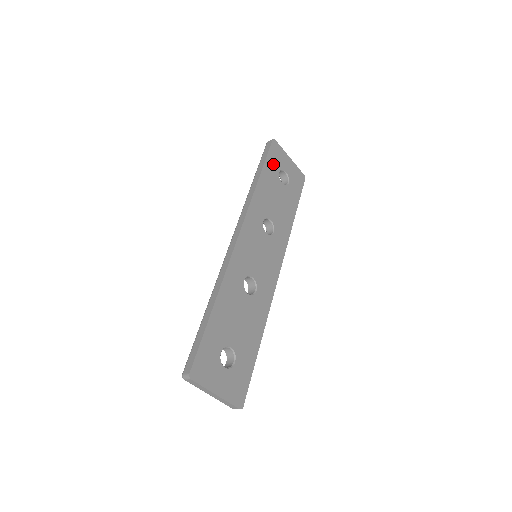
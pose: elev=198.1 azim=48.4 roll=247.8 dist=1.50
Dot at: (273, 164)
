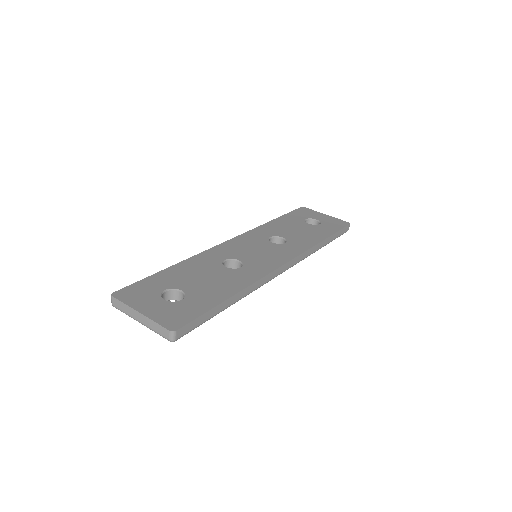
Dot at: (297, 216)
